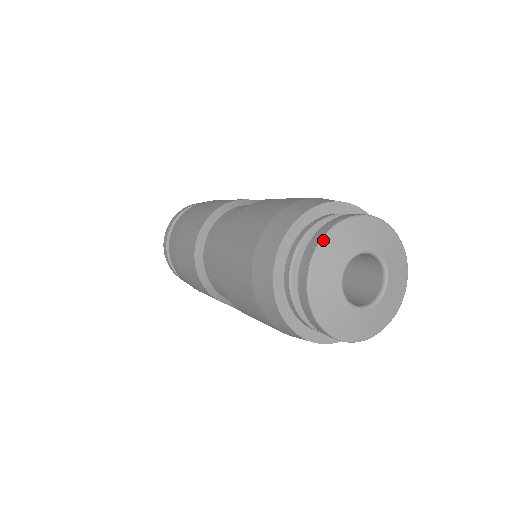
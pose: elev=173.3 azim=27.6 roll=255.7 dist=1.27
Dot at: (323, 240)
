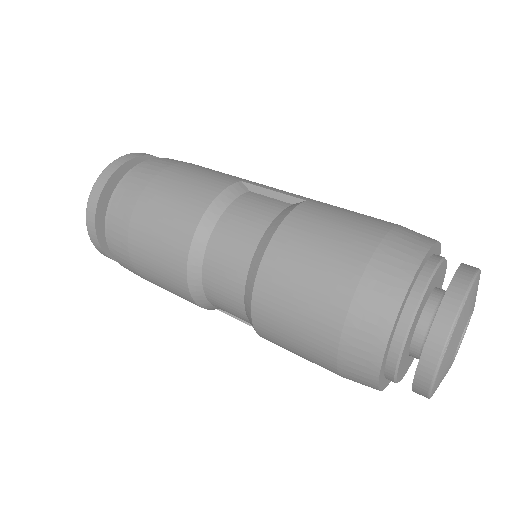
Dot at: (456, 324)
